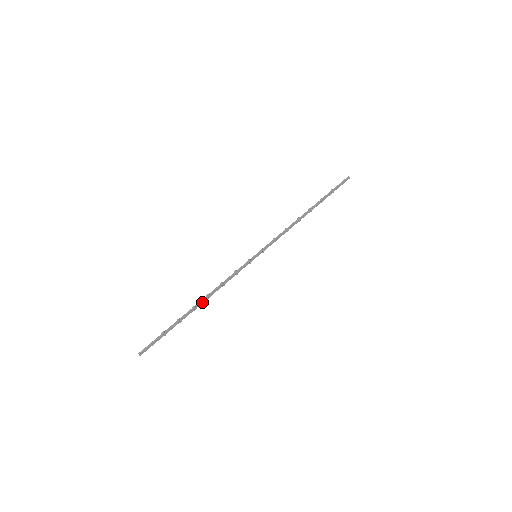
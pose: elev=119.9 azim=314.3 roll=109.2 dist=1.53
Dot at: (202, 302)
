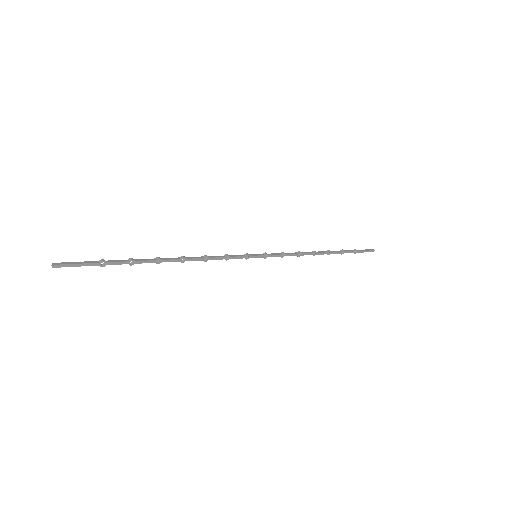
Dot at: (171, 260)
